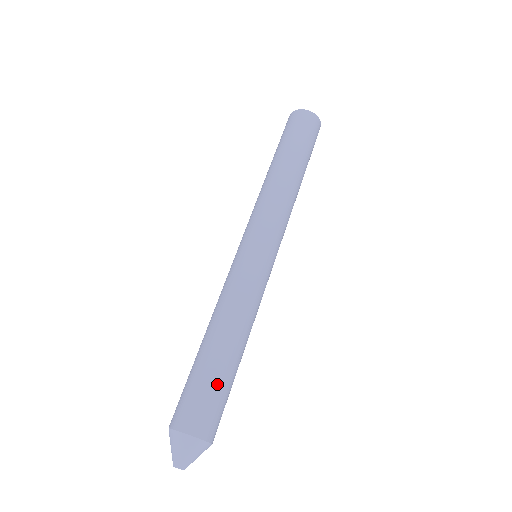
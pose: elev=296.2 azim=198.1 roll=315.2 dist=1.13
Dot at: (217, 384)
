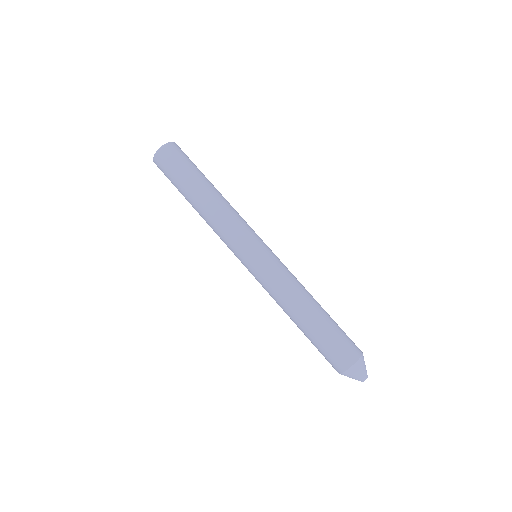
Dot at: (327, 336)
